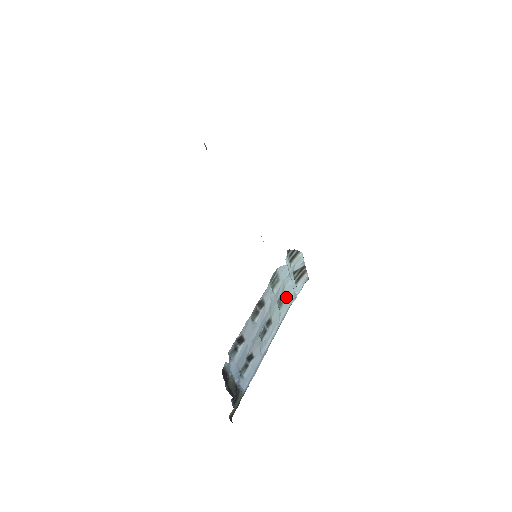
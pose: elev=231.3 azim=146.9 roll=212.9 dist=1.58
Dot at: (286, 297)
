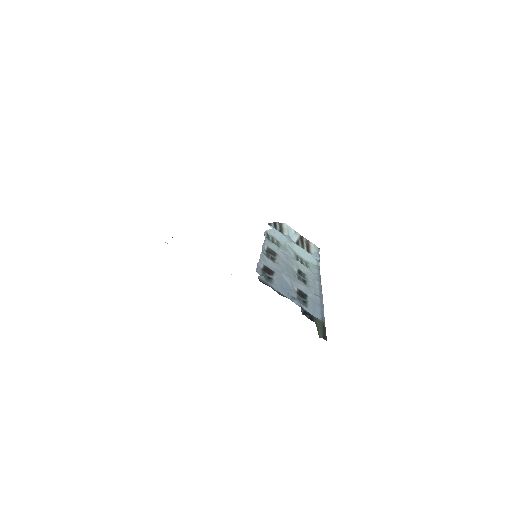
Dot at: (306, 261)
